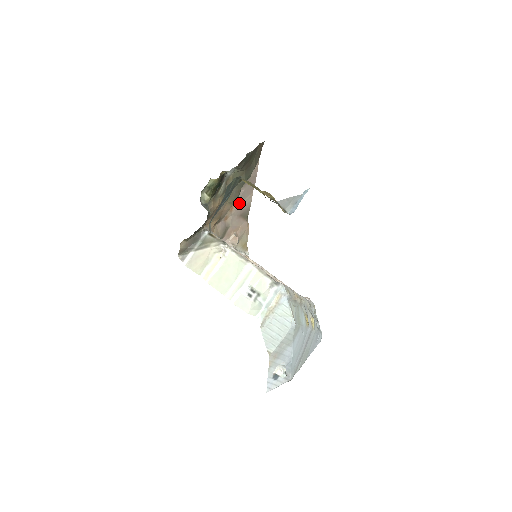
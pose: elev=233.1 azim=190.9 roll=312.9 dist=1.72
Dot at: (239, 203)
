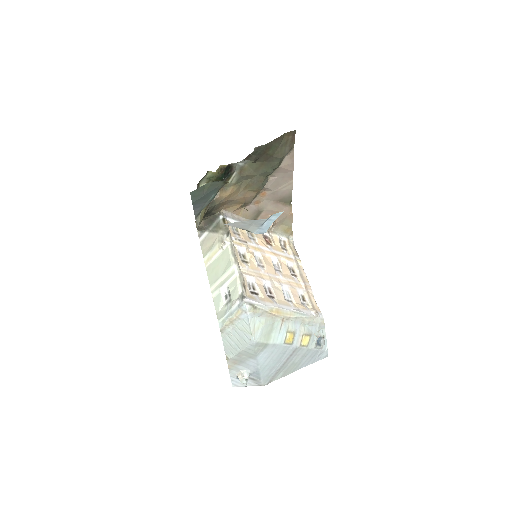
Dot at: (272, 189)
